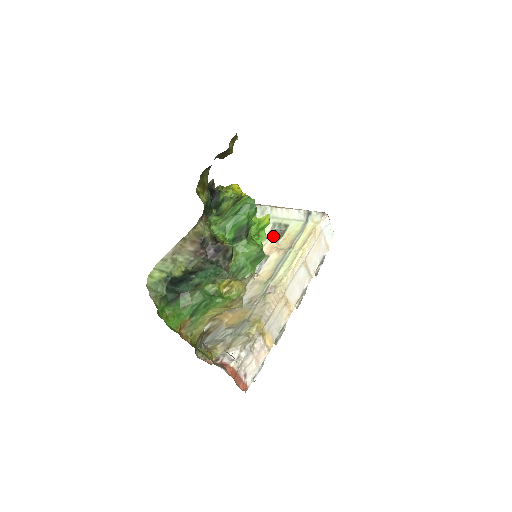
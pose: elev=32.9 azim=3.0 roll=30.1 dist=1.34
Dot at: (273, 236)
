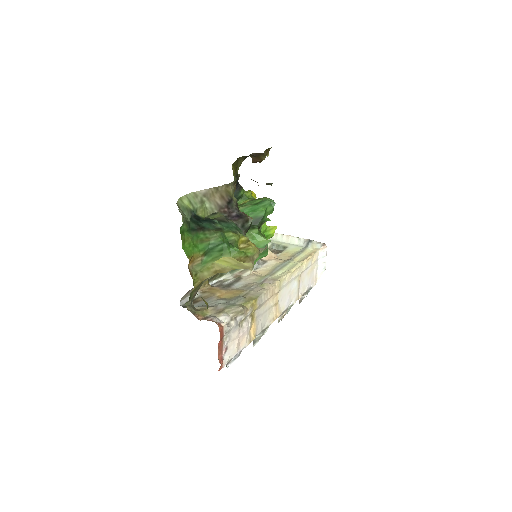
Dot at: (271, 251)
